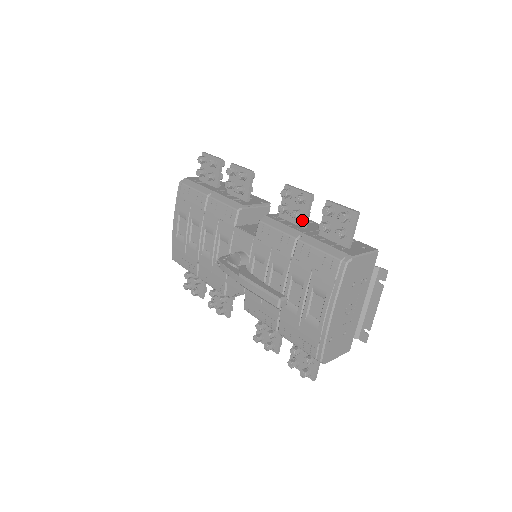
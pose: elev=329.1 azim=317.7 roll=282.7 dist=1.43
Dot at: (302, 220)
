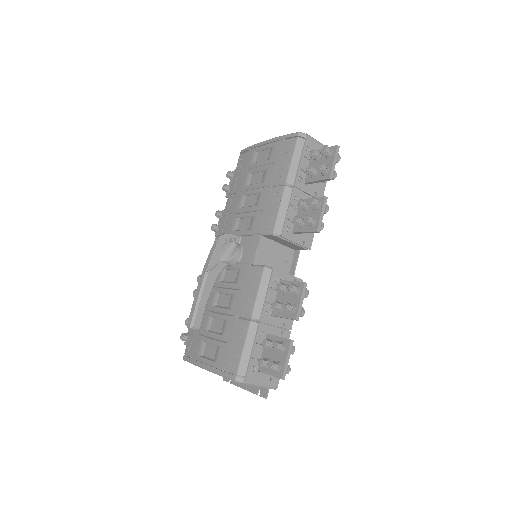
Dot at: (277, 312)
